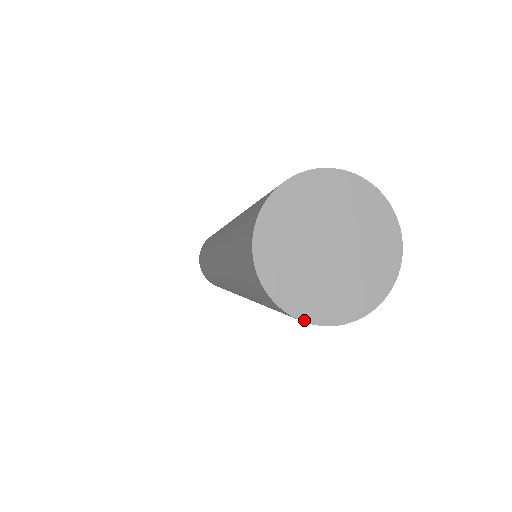
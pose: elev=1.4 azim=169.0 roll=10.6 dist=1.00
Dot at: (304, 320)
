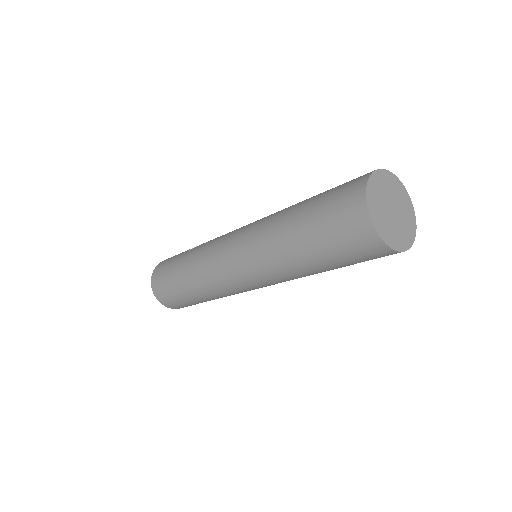
Dot at: (398, 251)
